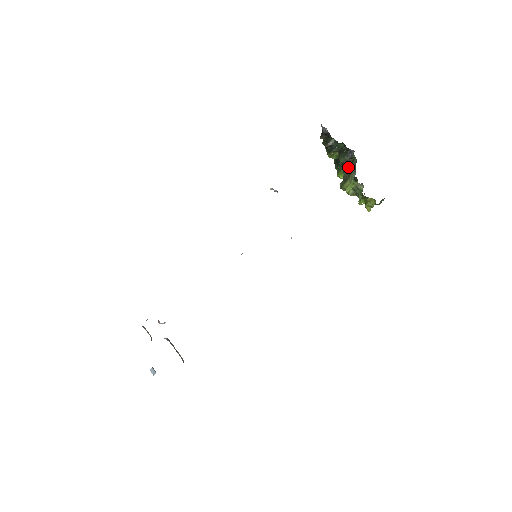
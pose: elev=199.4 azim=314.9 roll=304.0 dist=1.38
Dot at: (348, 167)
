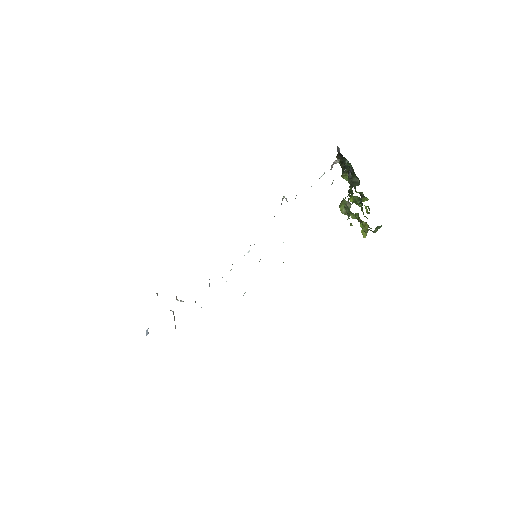
Dot at: (351, 188)
